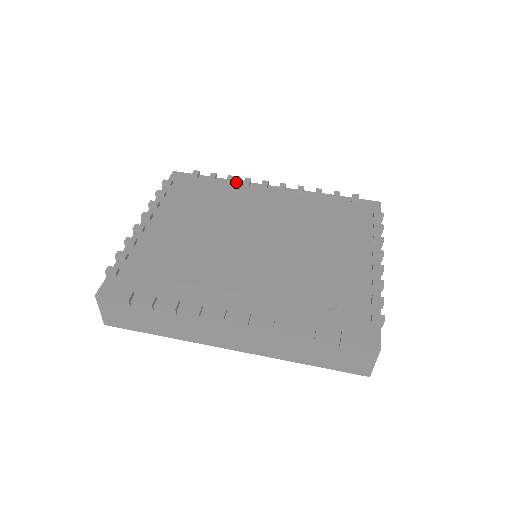
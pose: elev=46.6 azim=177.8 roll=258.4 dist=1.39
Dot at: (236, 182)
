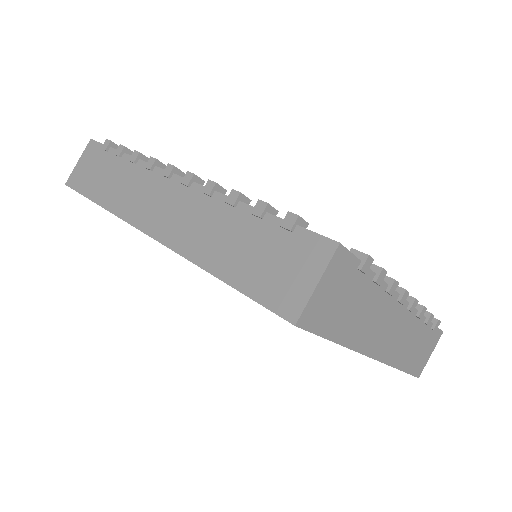
Dot at: occluded
